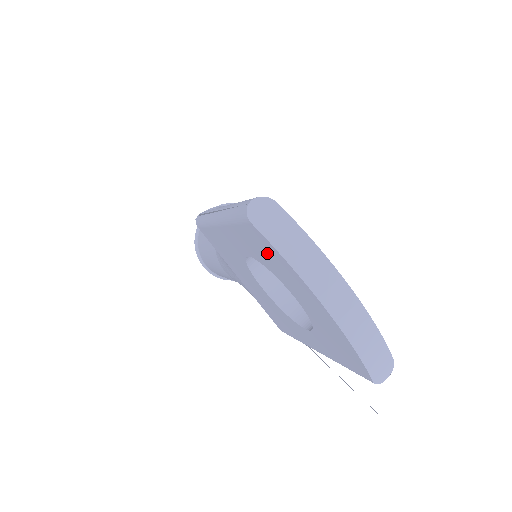
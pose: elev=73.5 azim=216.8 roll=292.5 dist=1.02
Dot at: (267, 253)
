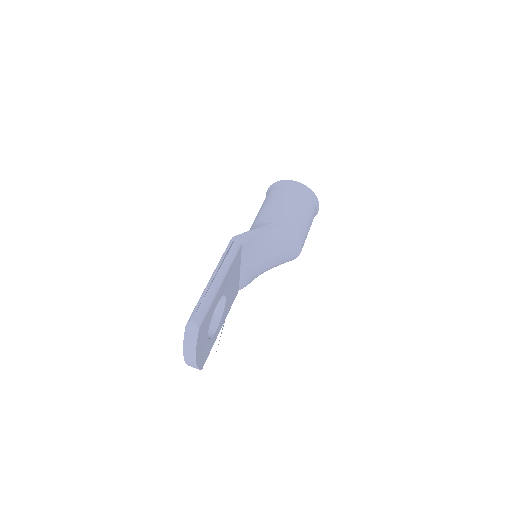
Dot at: occluded
